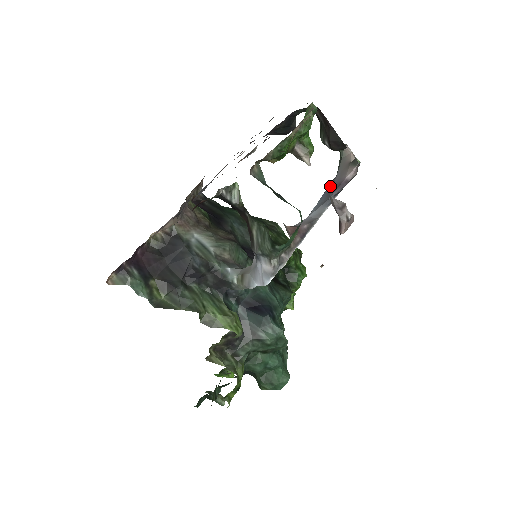
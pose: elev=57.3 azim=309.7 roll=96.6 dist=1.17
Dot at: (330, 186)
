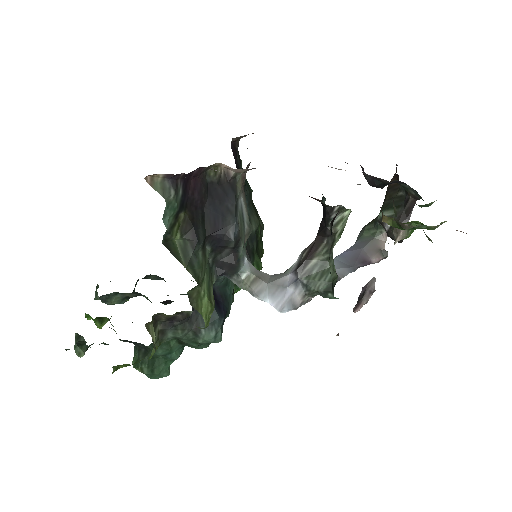
Dot at: (354, 253)
